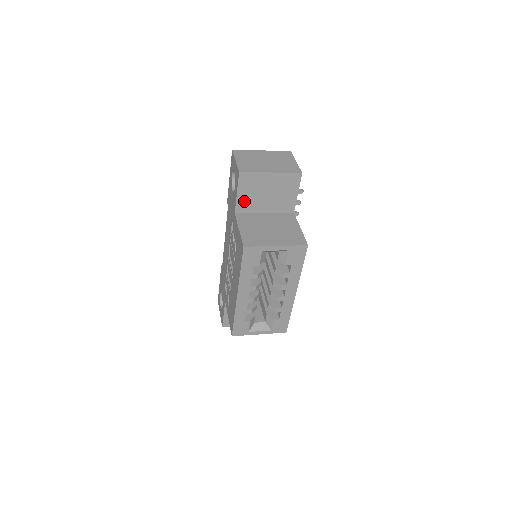
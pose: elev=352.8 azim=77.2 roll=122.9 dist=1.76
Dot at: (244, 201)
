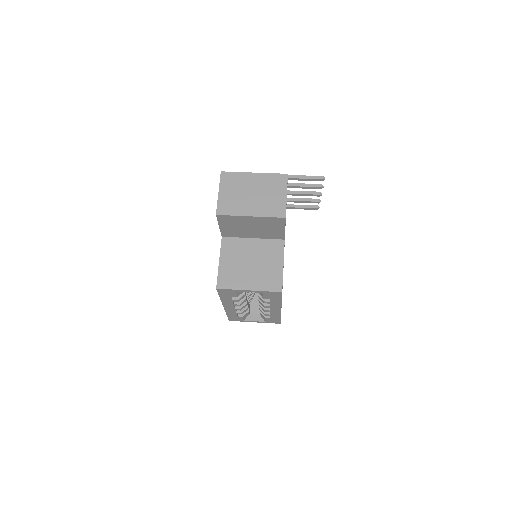
Dot at: (228, 231)
